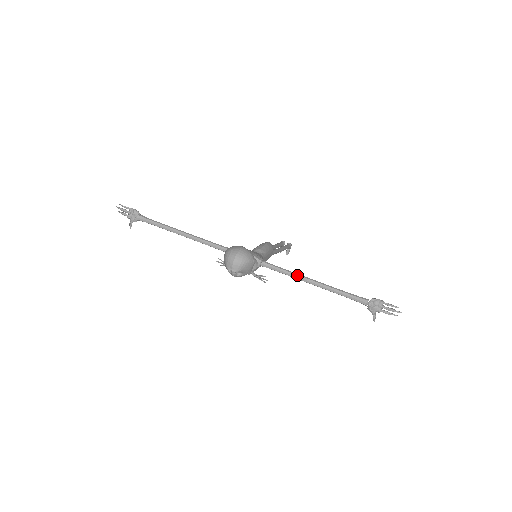
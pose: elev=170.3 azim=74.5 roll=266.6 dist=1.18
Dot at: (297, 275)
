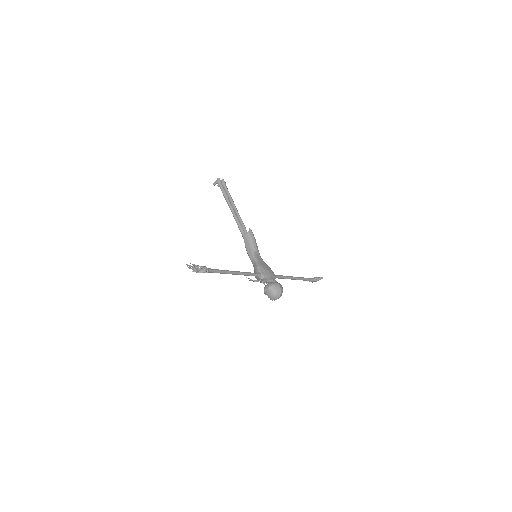
Dot at: (290, 278)
